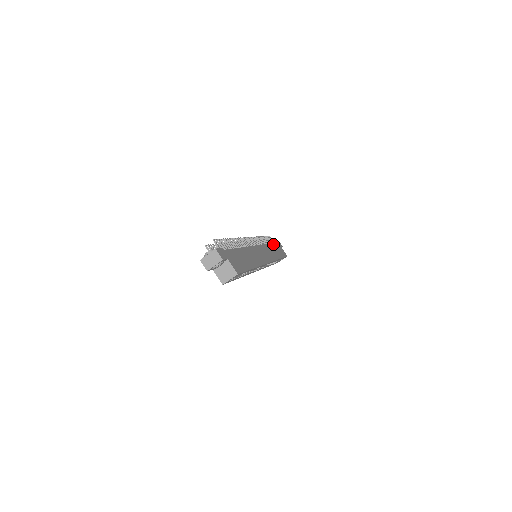
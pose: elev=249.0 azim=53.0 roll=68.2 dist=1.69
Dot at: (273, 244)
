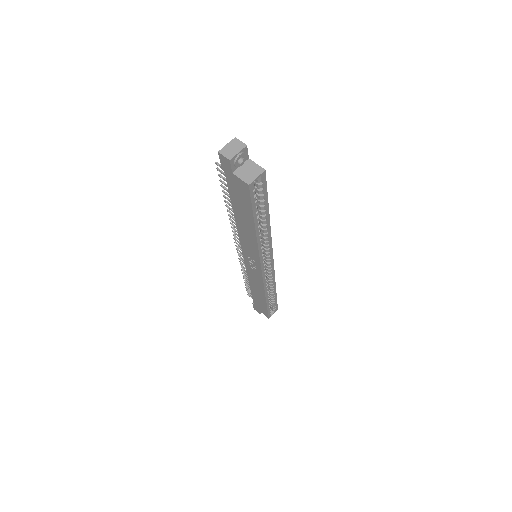
Dot at: occluded
